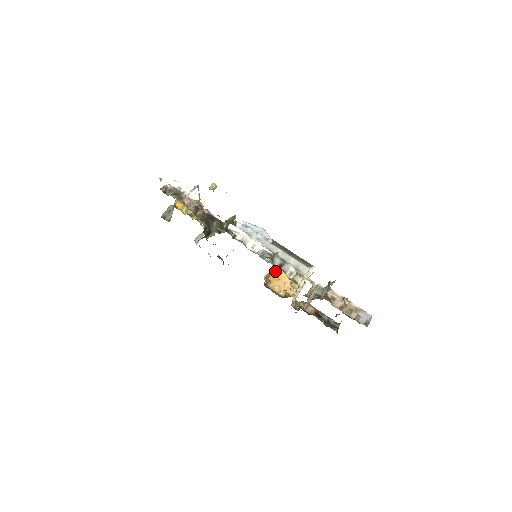
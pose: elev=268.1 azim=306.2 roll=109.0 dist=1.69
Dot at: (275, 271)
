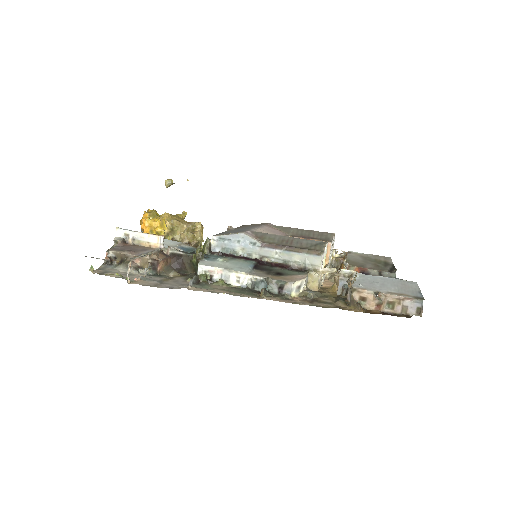
Dot at: occluded
